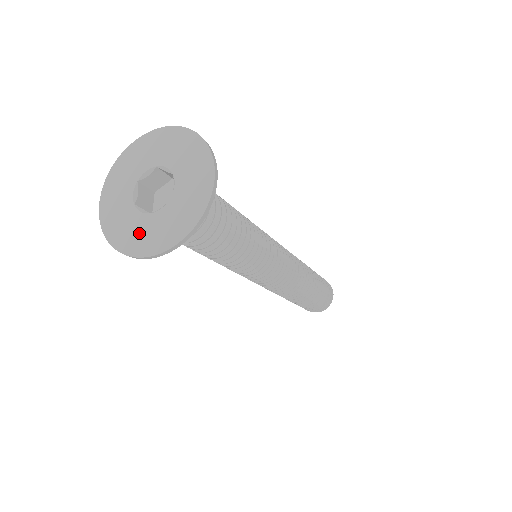
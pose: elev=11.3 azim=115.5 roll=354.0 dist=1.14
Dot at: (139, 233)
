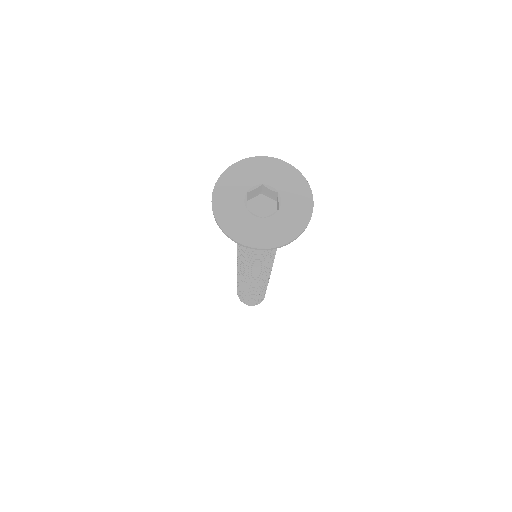
Dot at: (255, 231)
